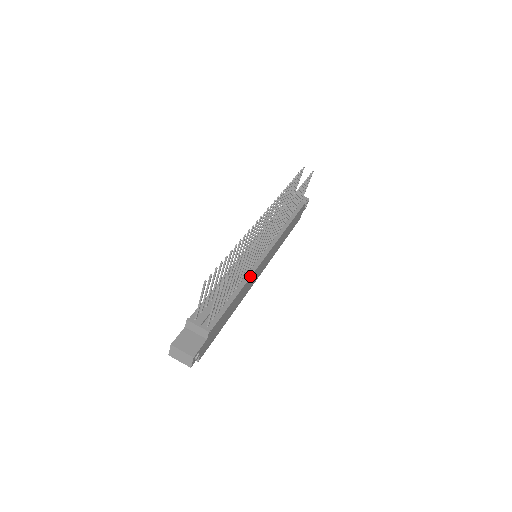
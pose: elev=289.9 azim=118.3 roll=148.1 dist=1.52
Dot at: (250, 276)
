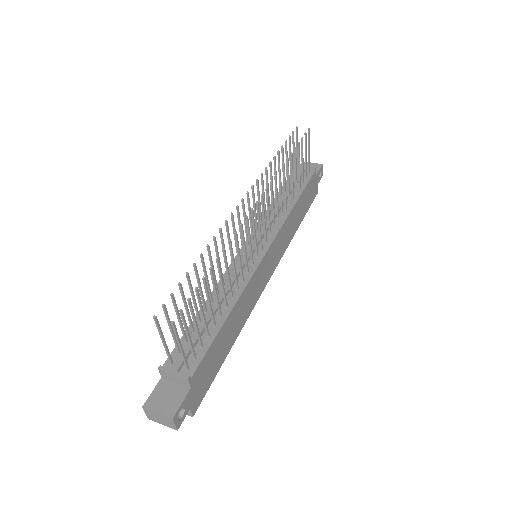
Dot at: (245, 286)
